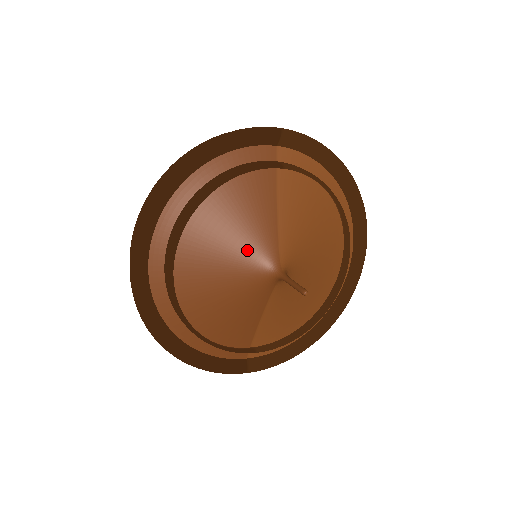
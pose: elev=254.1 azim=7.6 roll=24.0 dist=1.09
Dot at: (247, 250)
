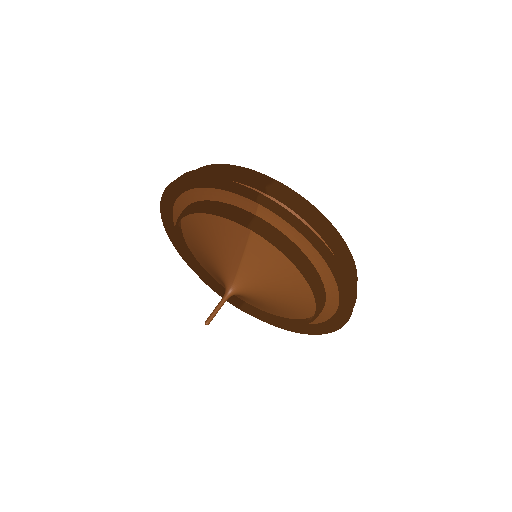
Dot at: (217, 260)
